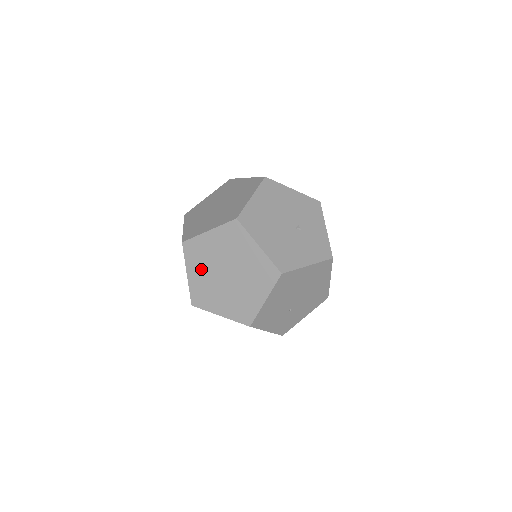
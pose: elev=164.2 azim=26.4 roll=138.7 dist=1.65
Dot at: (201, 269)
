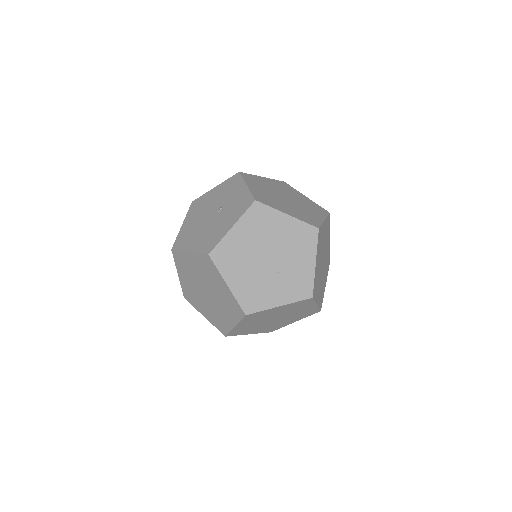
Dot at: (201, 304)
